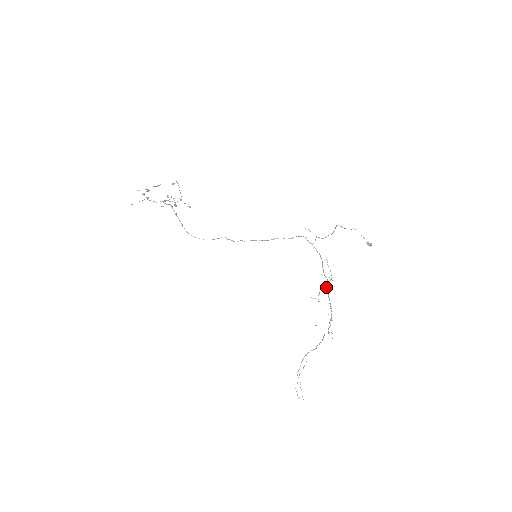
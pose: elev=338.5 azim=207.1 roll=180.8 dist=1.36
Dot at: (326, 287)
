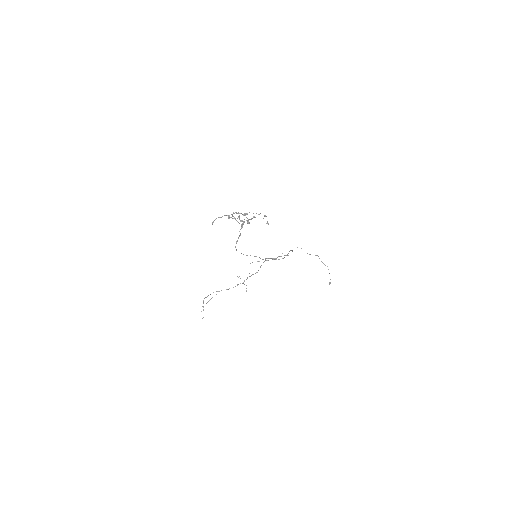
Dot at: occluded
